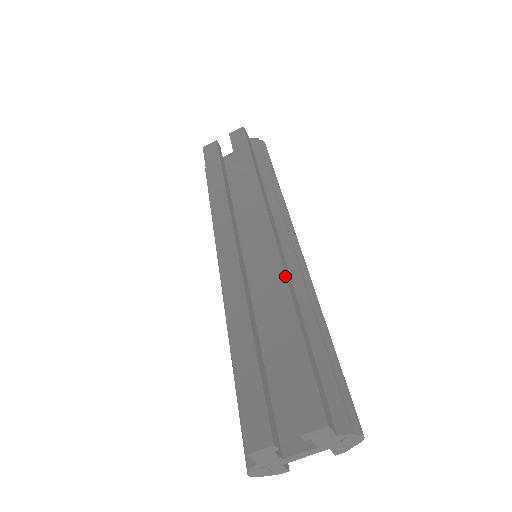
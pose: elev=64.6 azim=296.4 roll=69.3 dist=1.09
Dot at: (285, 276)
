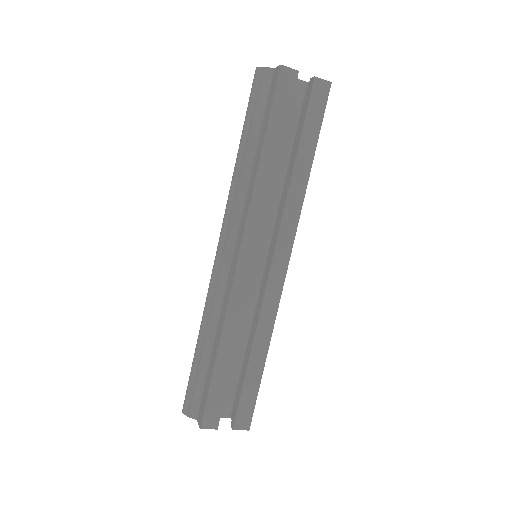
Dot at: occluded
